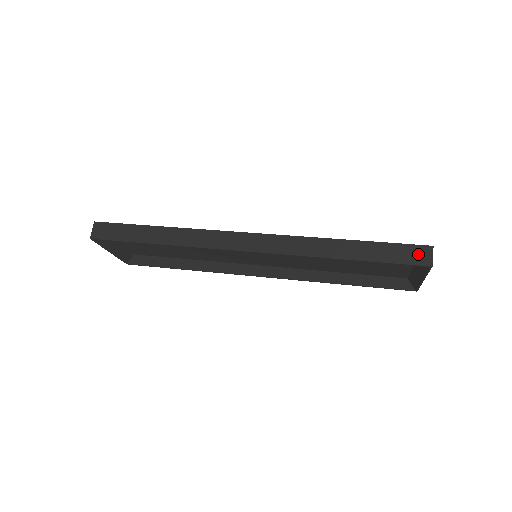
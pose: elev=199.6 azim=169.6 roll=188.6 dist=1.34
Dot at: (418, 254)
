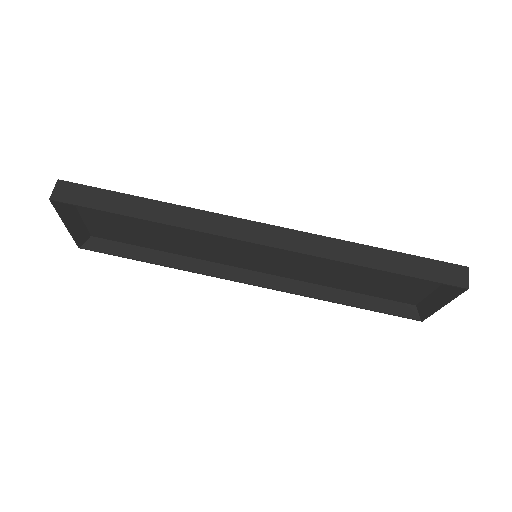
Dot at: (453, 273)
